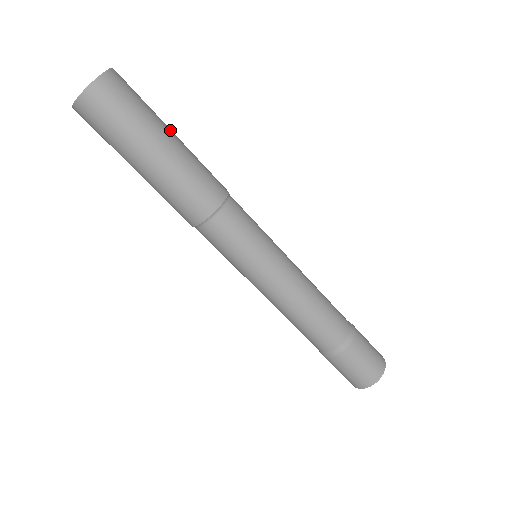
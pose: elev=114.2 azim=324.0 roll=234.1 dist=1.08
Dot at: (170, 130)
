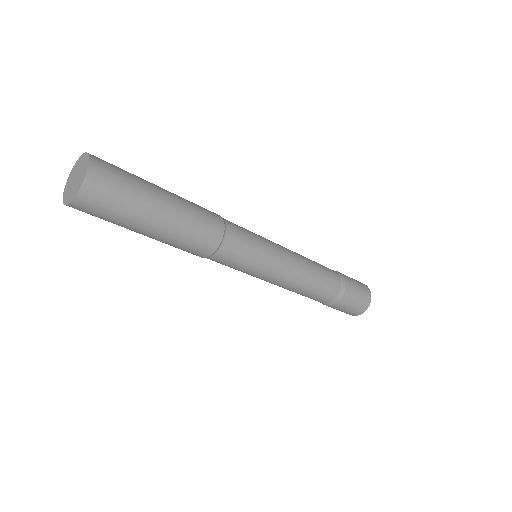
Dot at: (159, 189)
